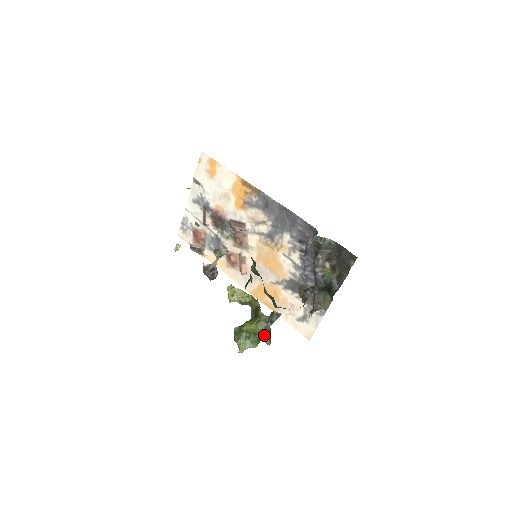
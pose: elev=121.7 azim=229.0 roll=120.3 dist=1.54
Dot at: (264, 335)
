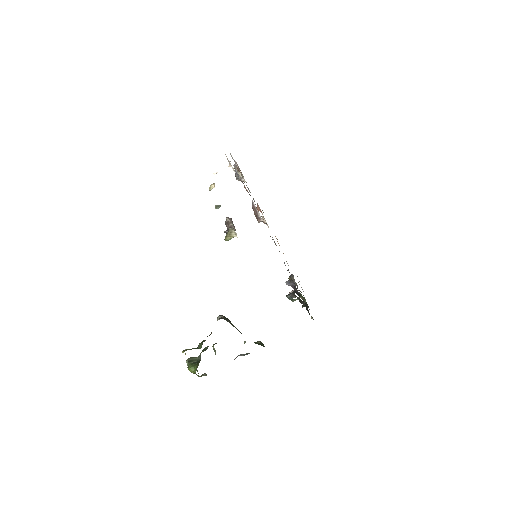
Dot at: (214, 350)
